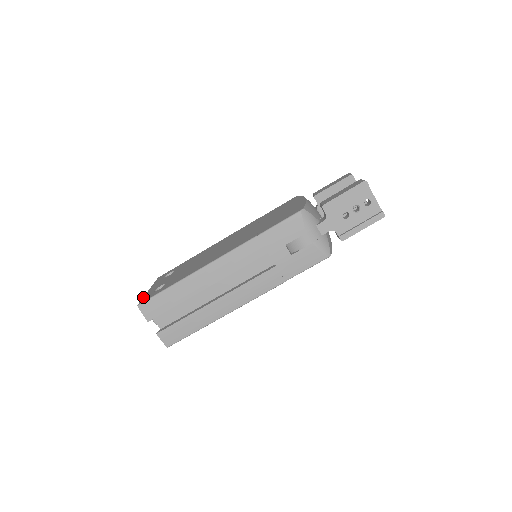
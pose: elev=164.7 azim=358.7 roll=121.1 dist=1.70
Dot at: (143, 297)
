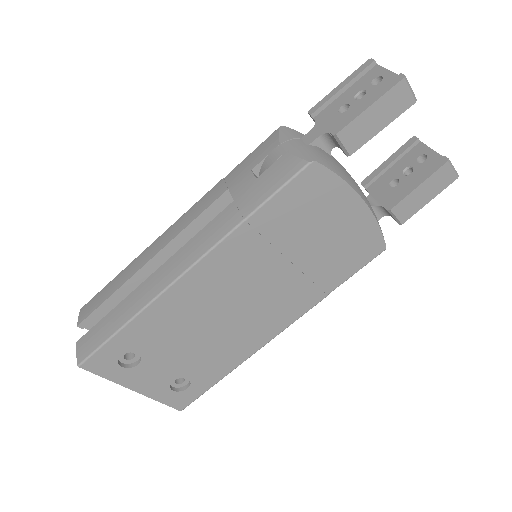
Dot at: occluded
